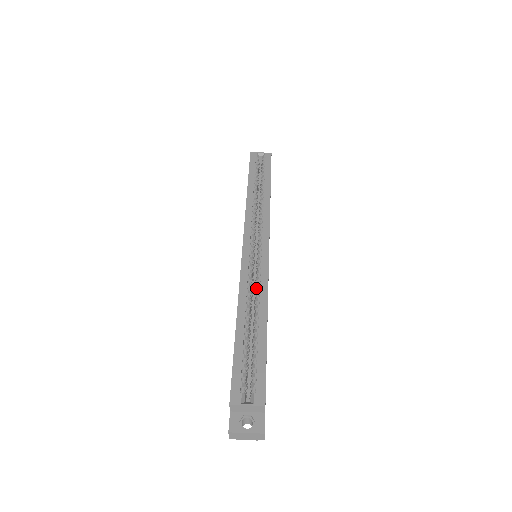
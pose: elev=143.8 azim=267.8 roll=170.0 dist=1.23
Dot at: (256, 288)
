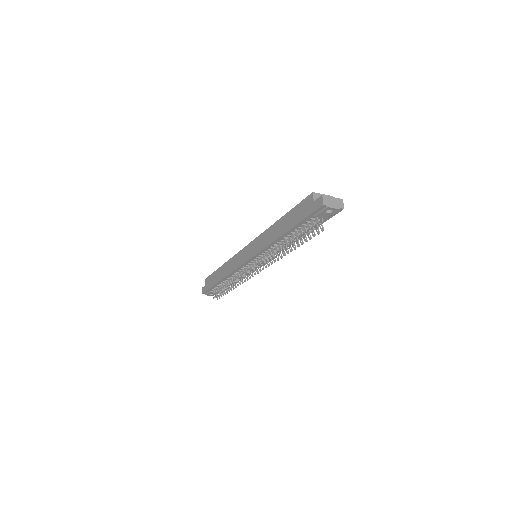
Dot at: occluded
